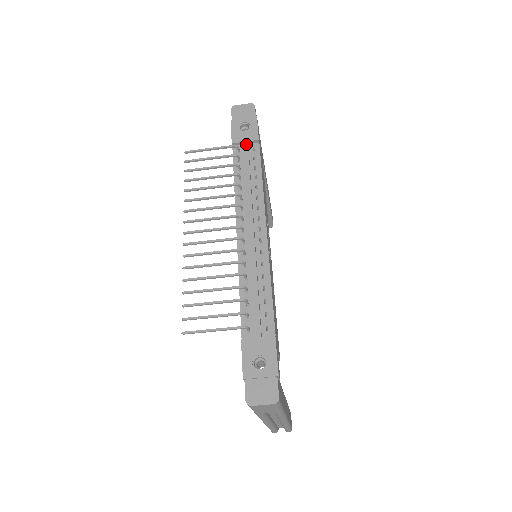
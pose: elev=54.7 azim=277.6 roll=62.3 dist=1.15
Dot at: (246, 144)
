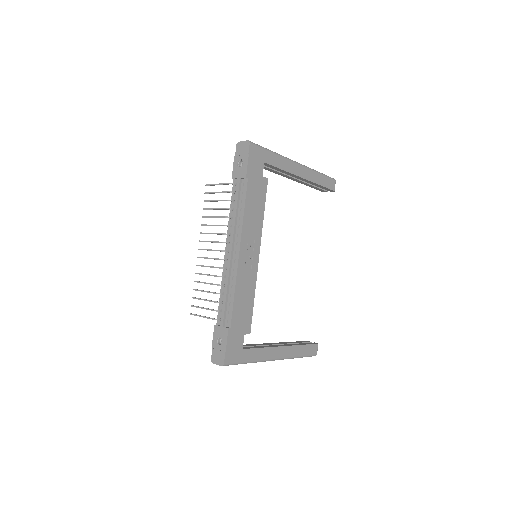
Dot at: (239, 181)
